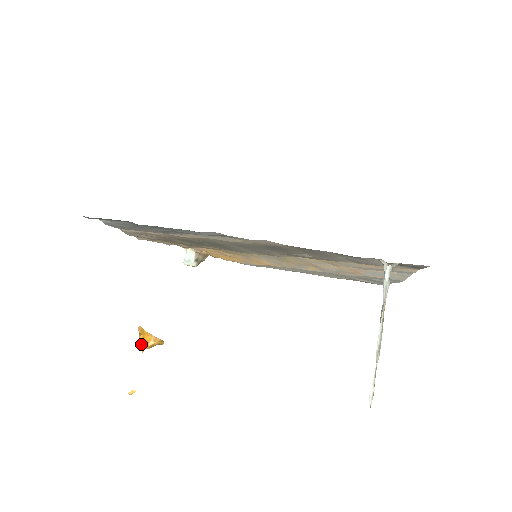
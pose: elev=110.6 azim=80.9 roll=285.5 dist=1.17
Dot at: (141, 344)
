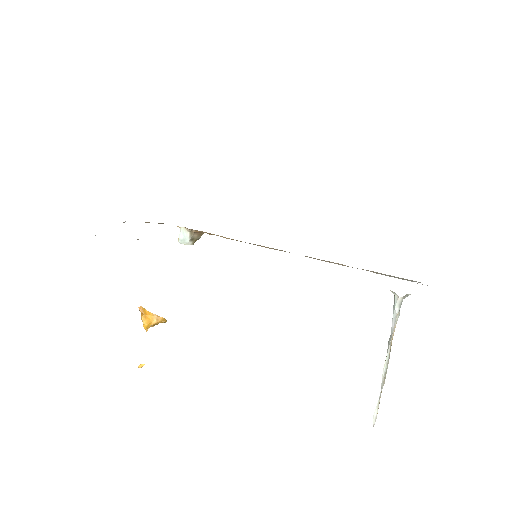
Dot at: (144, 325)
